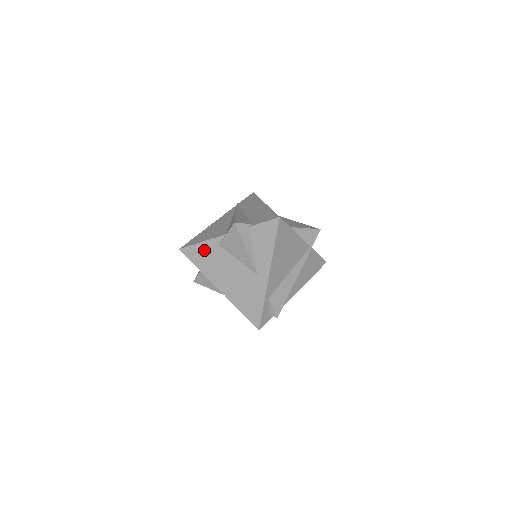
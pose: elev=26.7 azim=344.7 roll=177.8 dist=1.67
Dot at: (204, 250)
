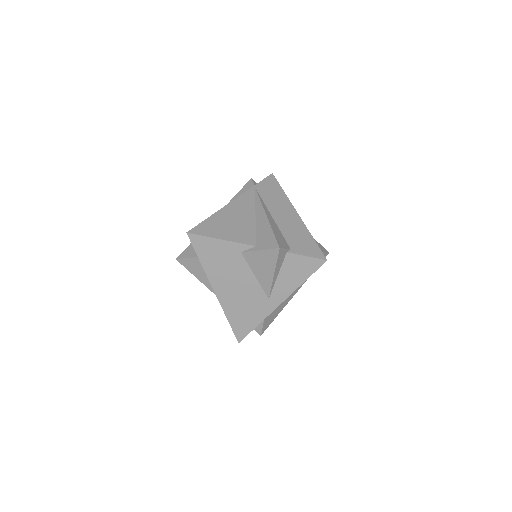
Dot at: (219, 249)
